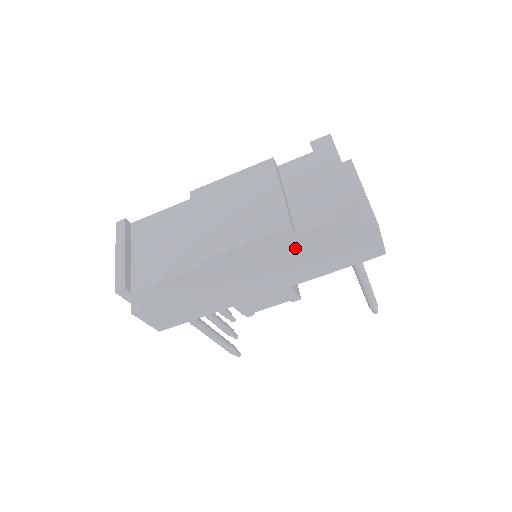
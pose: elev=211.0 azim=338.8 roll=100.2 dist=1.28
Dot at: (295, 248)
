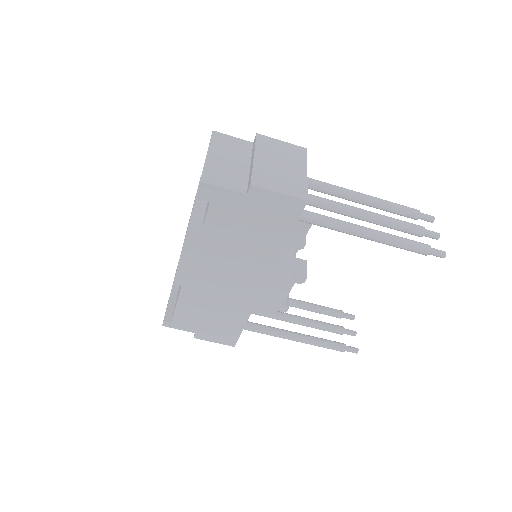
Dot at: (219, 241)
